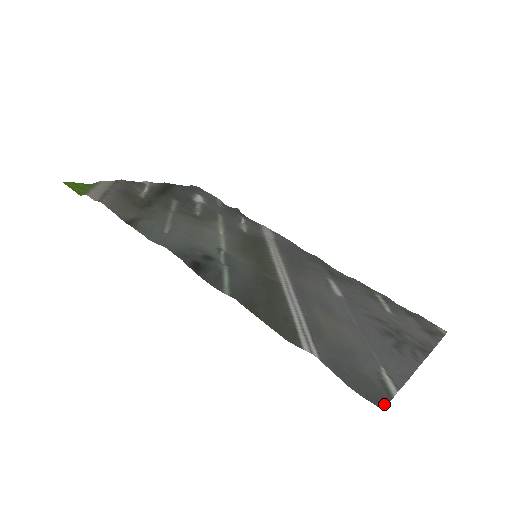
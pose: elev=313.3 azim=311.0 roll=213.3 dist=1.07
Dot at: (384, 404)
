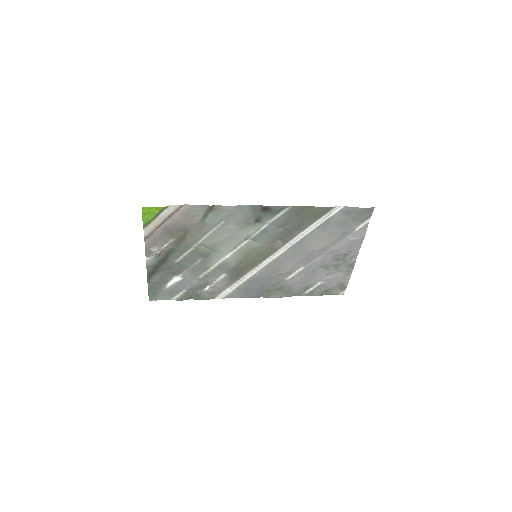
Dot at: (372, 210)
